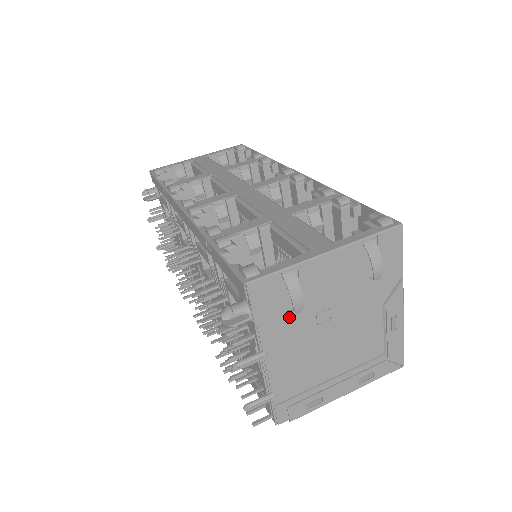
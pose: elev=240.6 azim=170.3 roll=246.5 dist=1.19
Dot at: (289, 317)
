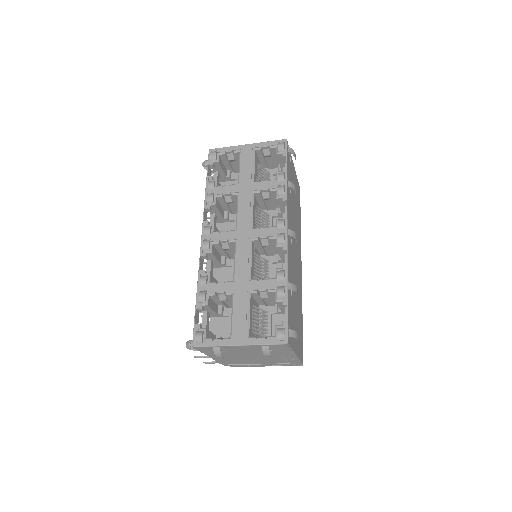
Dot at: (221, 353)
